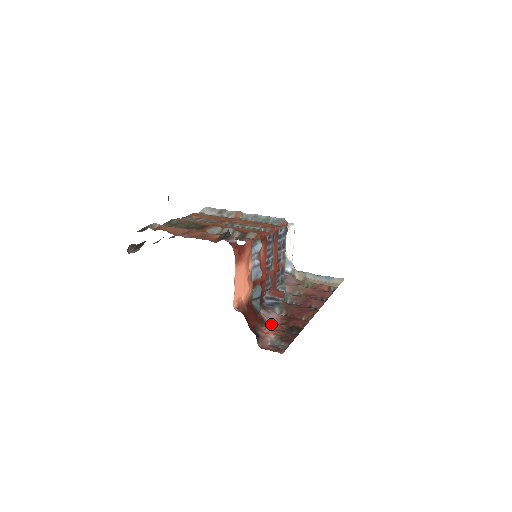
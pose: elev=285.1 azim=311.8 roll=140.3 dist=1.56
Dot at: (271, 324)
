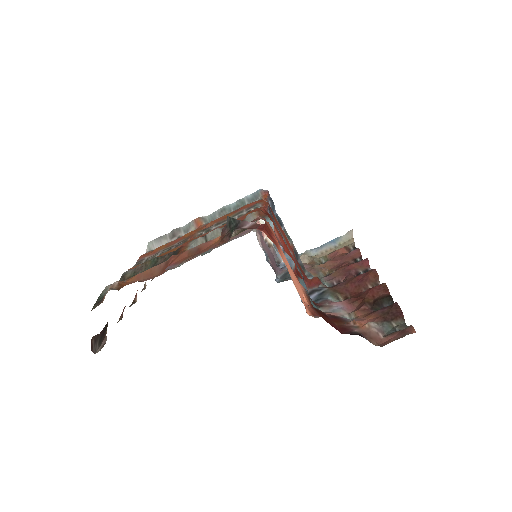
Dot at: (347, 316)
